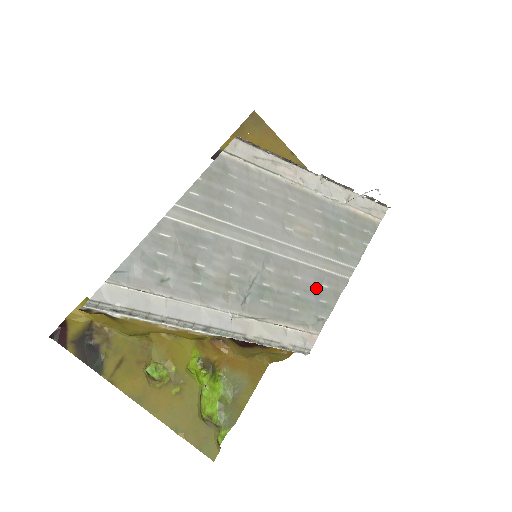
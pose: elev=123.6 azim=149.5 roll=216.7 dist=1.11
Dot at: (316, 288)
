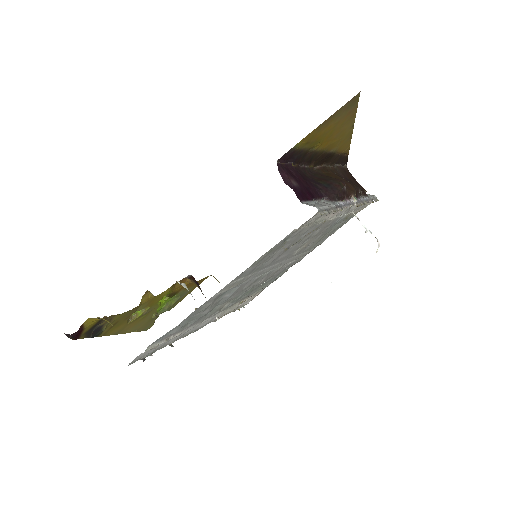
Dot at: occluded
